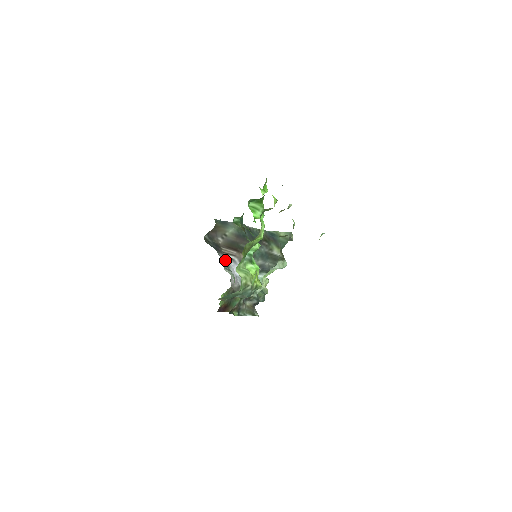
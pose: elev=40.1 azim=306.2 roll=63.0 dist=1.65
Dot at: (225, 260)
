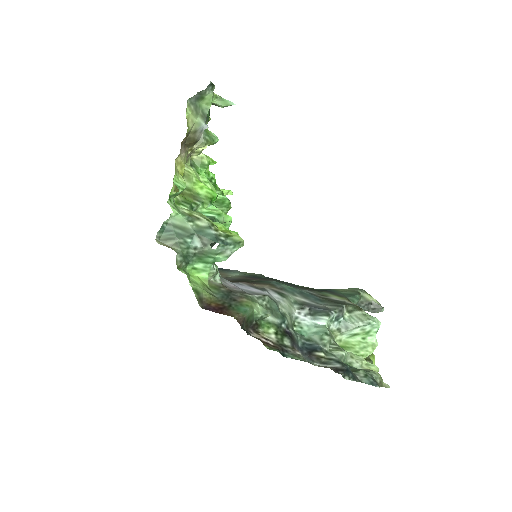
Dot at: occluded
